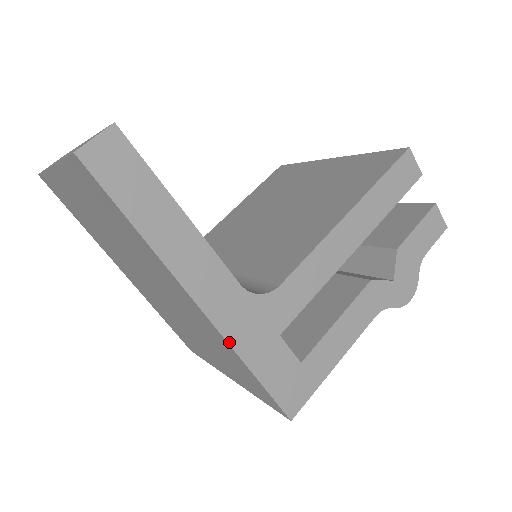
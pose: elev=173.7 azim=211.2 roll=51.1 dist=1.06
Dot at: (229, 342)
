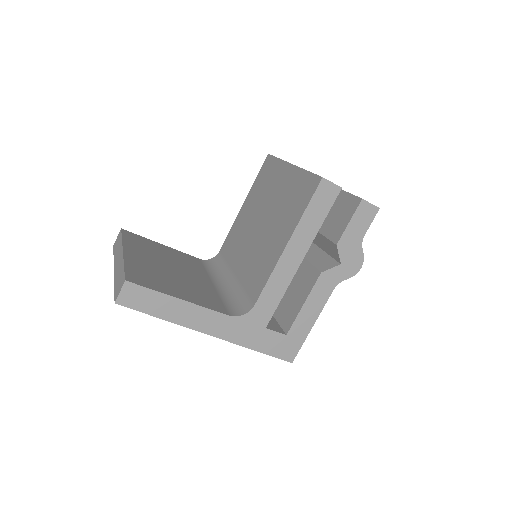
Dot at: (235, 343)
